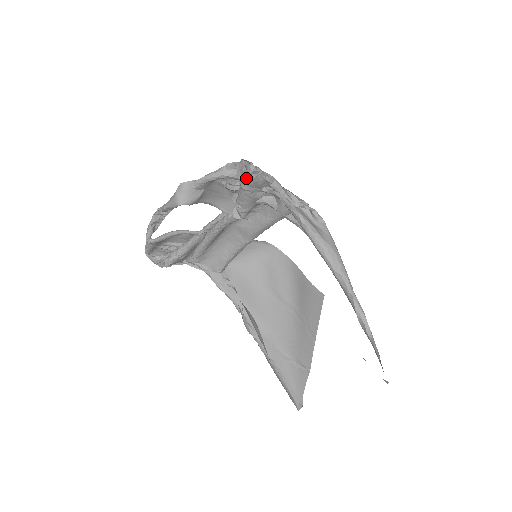
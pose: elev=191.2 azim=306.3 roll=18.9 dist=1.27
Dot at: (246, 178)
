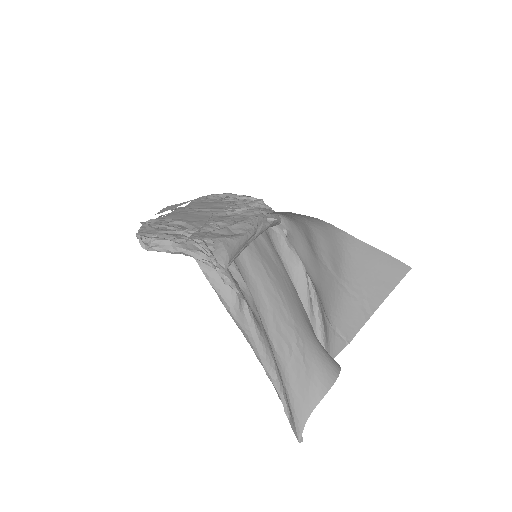
Dot at: occluded
